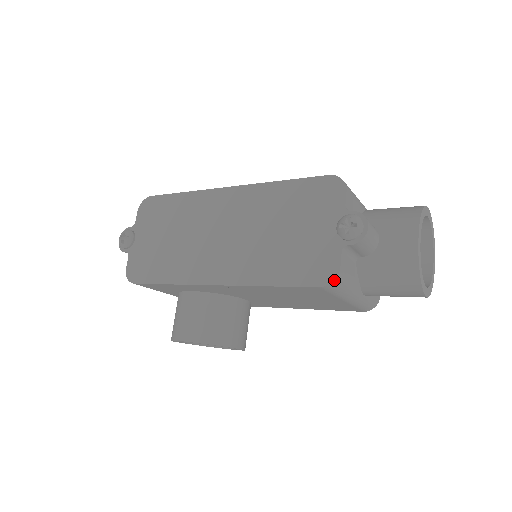
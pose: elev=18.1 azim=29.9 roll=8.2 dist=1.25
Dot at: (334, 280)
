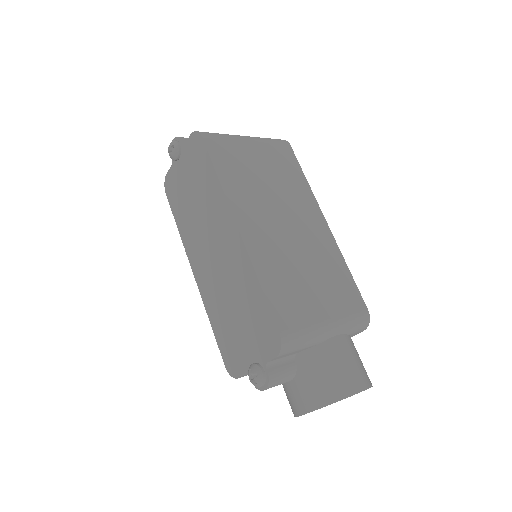
Dot at: (232, 376)
